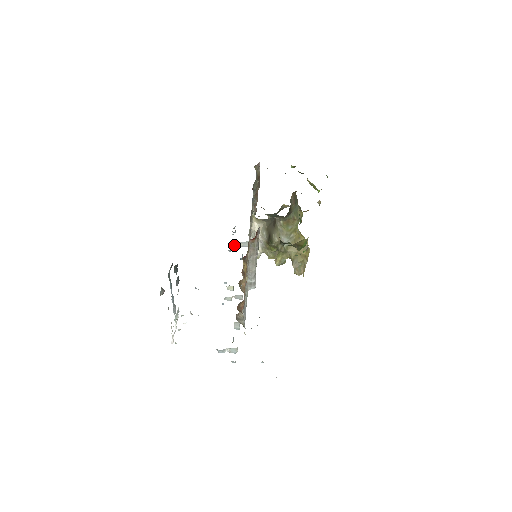
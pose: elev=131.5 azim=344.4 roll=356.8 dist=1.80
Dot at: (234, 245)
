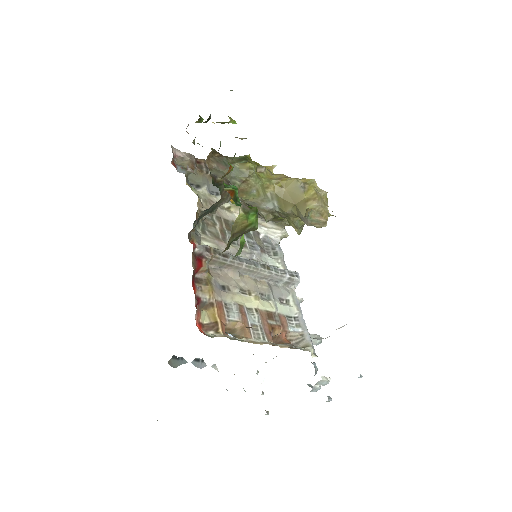
Dot at: occluded
